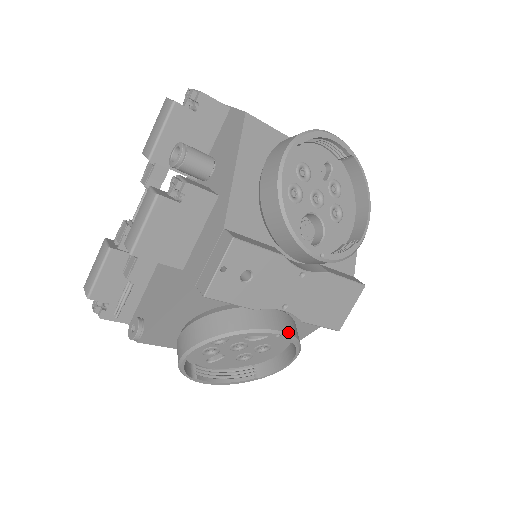
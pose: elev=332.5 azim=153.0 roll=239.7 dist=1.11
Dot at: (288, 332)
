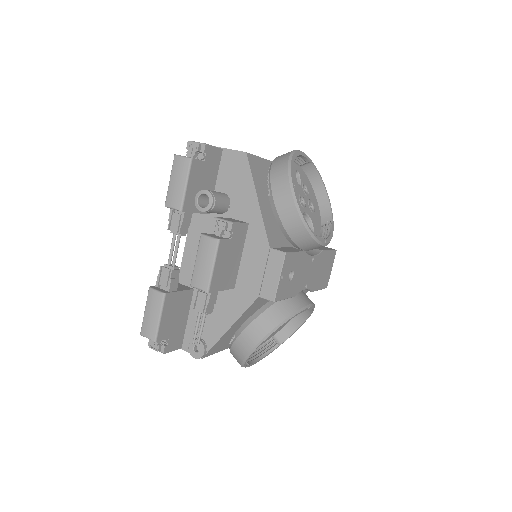
Dot at: (312, 303)
